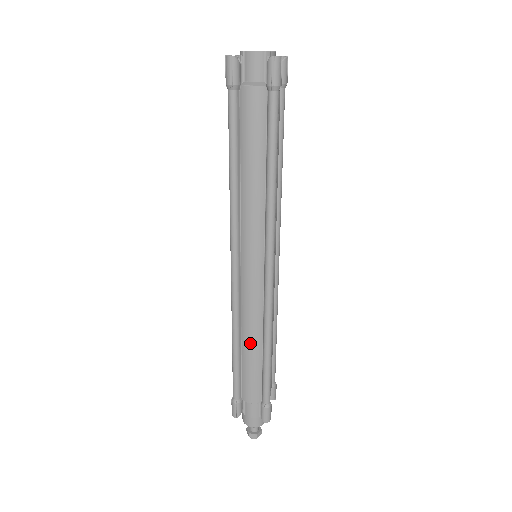
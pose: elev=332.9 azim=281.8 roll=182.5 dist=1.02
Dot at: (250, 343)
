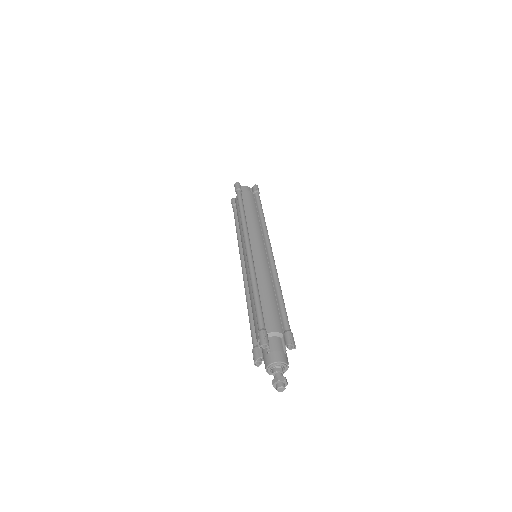
Dot at: (266, 287)
